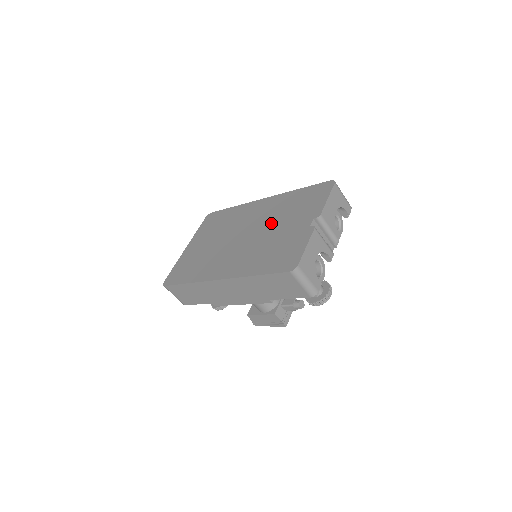
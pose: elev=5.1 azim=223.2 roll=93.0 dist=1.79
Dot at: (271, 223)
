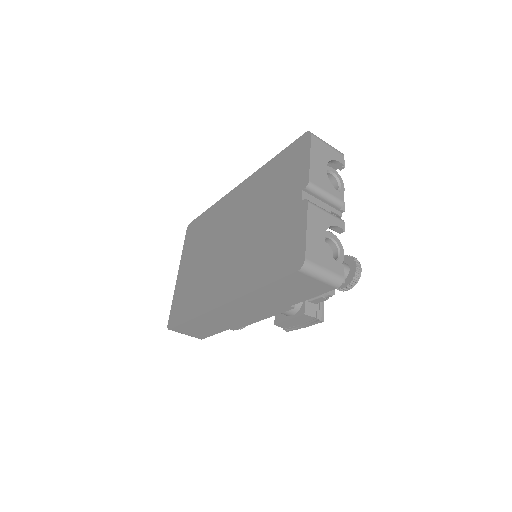
Dot at: (256, 213)
